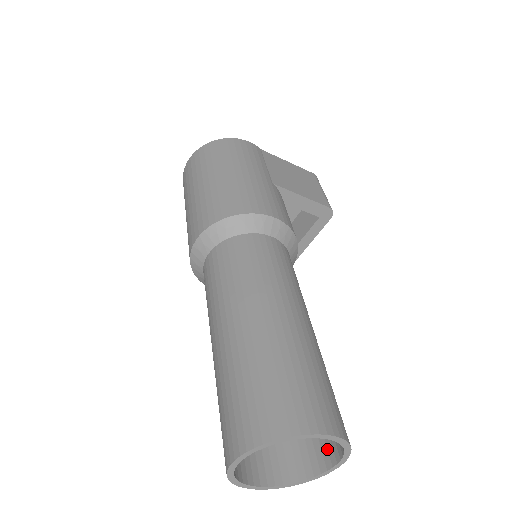
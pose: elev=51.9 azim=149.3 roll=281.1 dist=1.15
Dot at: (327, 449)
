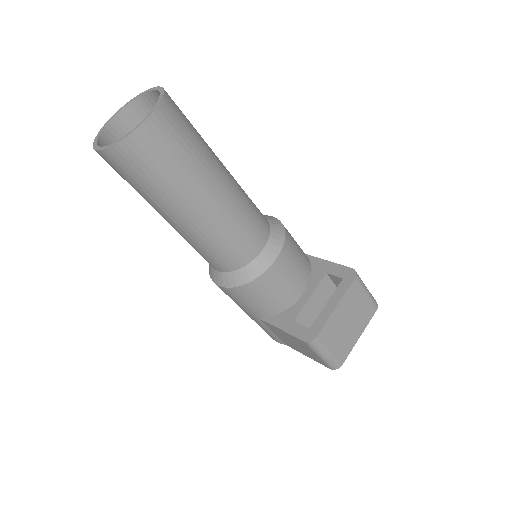
Dot at: (156, 129)
